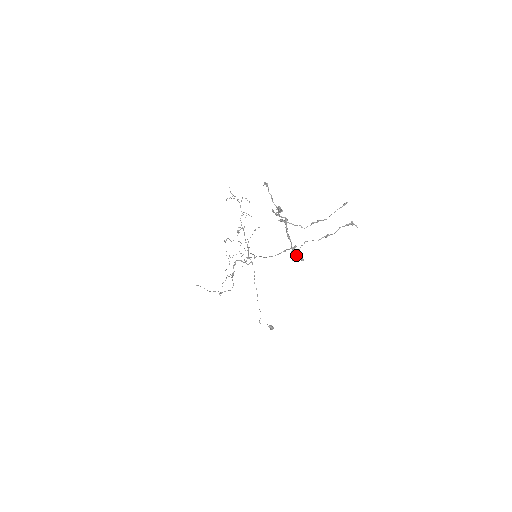
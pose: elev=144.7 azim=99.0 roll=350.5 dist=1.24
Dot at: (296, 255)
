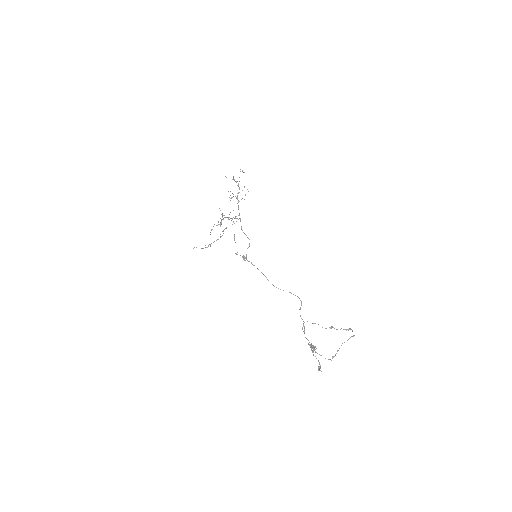
Dot at: occluded
